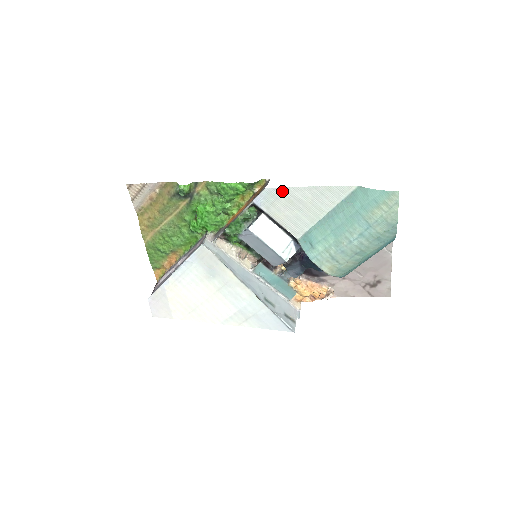
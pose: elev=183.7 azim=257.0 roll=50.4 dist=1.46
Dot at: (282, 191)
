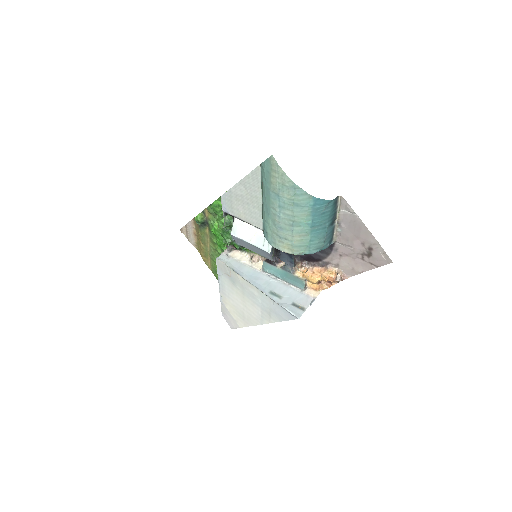
Dot at: (229, 194)
